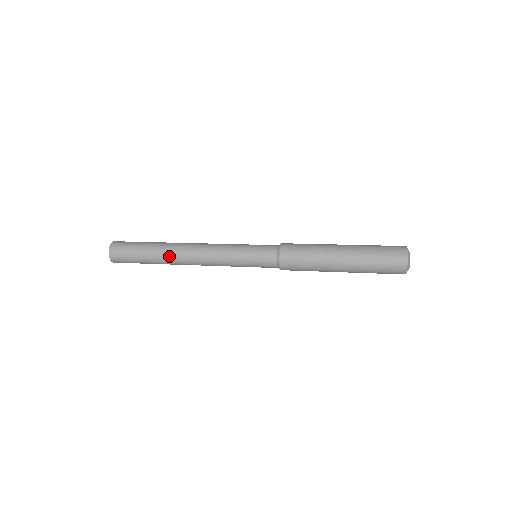
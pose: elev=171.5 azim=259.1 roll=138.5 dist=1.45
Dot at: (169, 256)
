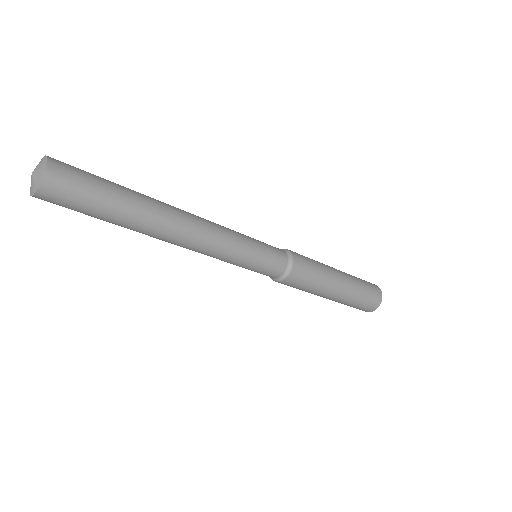
Dot at: (156, 225)
